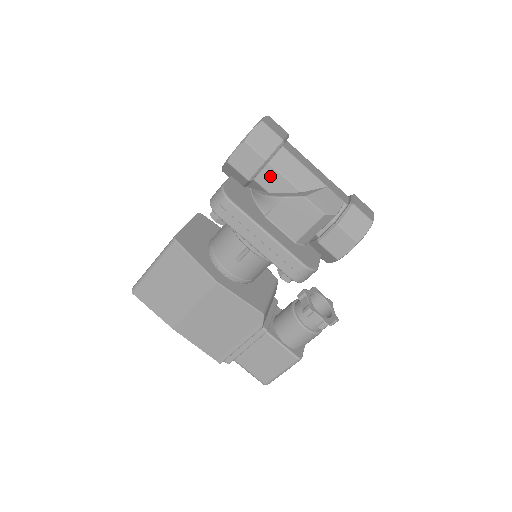
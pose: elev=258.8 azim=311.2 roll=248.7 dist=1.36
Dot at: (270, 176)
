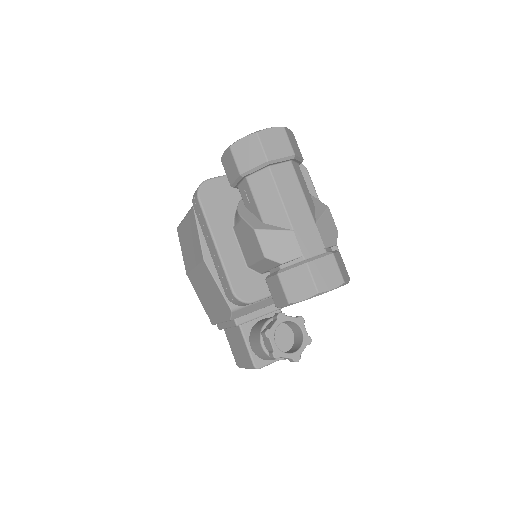
Dot at: (246, 191)
